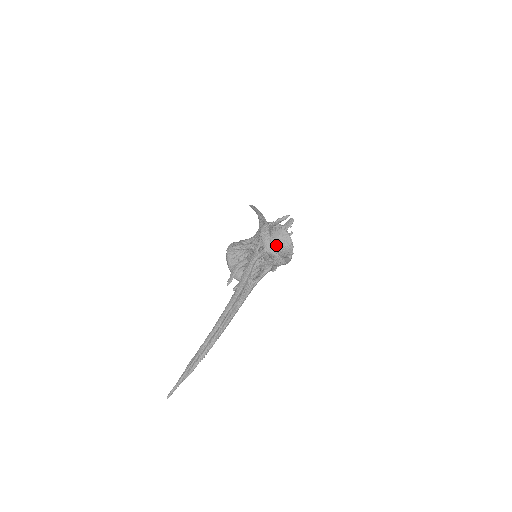
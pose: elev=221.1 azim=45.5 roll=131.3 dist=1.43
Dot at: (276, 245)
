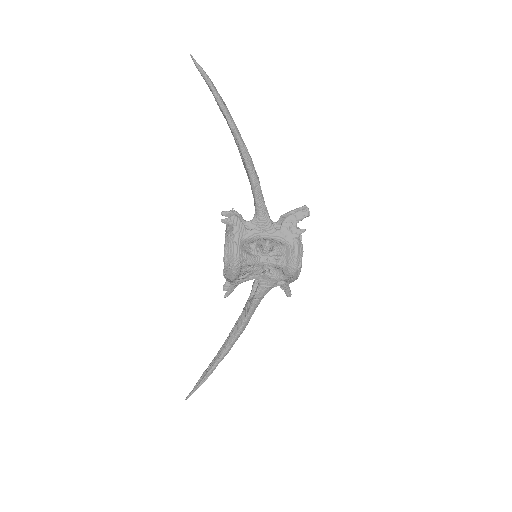
Dot at: occluded
